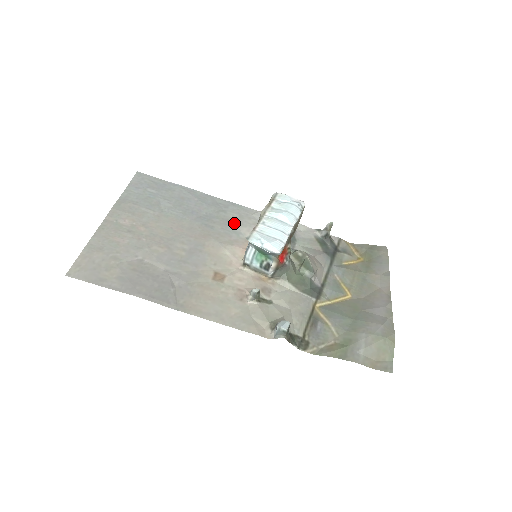
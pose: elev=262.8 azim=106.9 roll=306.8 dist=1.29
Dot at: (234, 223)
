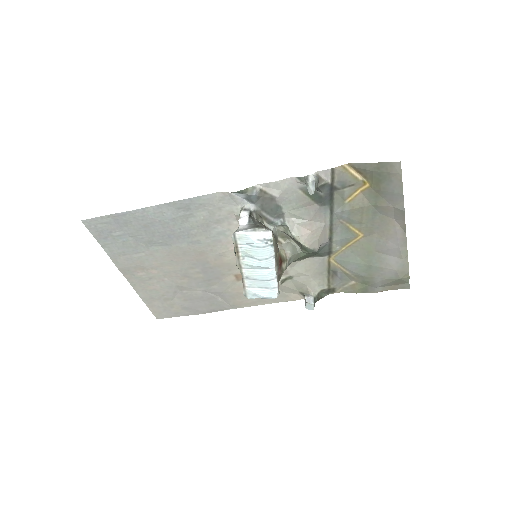
Dot at: (211, 225)
